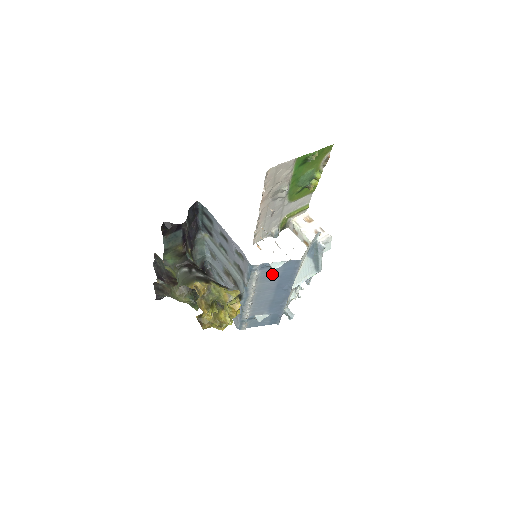
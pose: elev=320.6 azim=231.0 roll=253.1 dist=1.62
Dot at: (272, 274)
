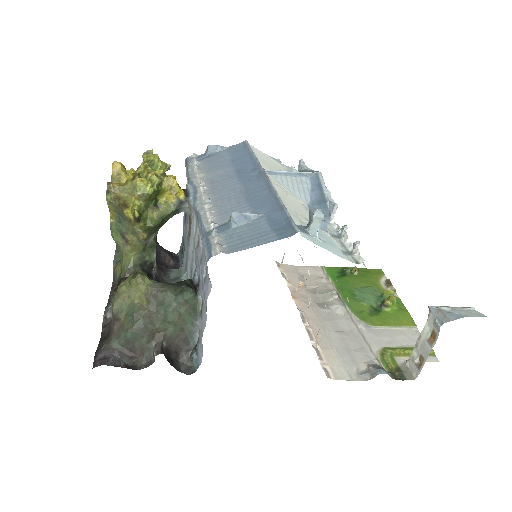
Dot at: (219, 162)
